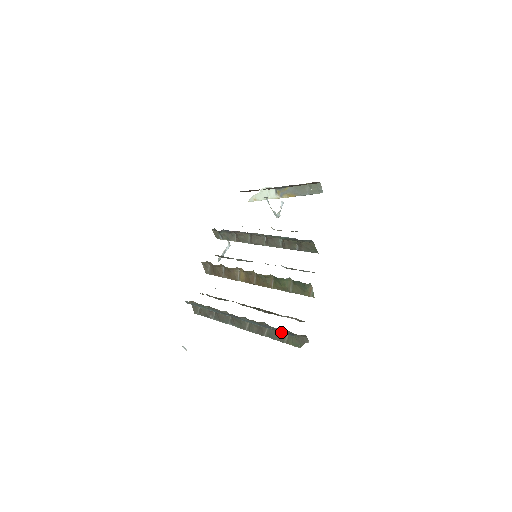
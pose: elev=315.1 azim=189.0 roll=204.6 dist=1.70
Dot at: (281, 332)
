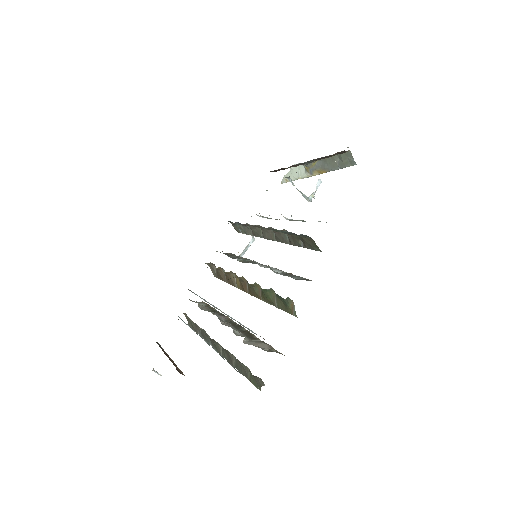
Dot at: occluded
